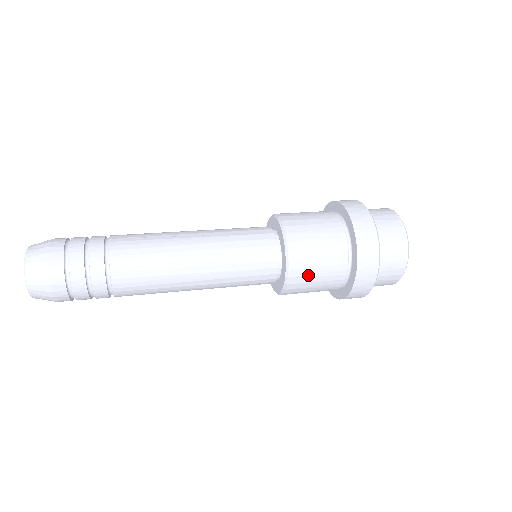
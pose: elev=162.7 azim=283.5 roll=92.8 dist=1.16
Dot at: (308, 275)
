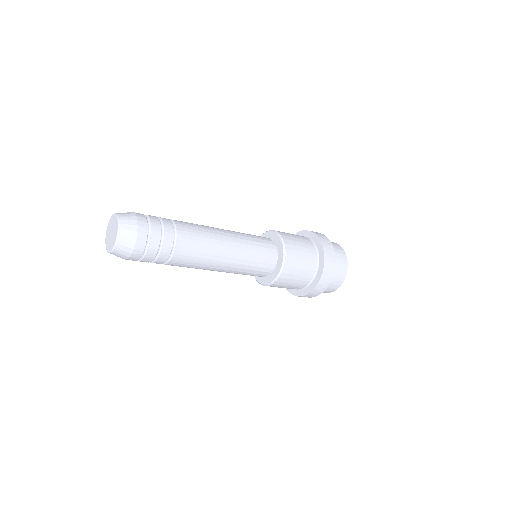
Dot at: (295, 245)
